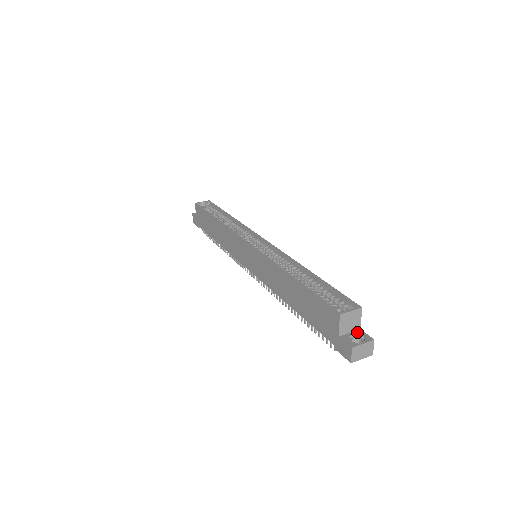
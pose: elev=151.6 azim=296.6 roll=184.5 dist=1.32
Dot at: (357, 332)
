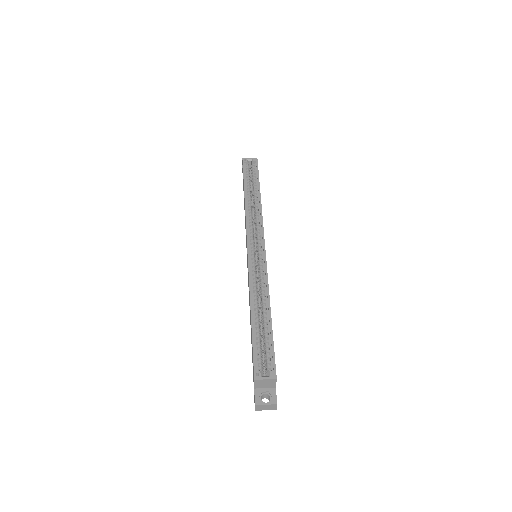
Dot at: (271, 390)
